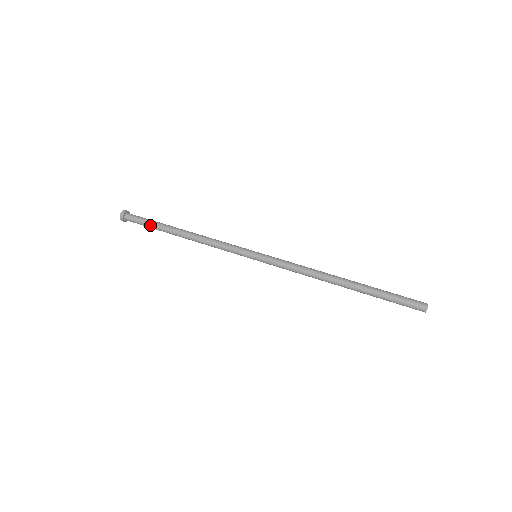
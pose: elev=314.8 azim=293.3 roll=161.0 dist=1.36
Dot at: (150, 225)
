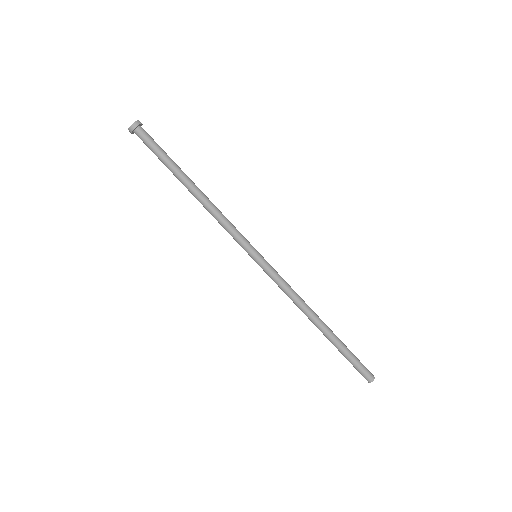
Dot at: (161, 160)
